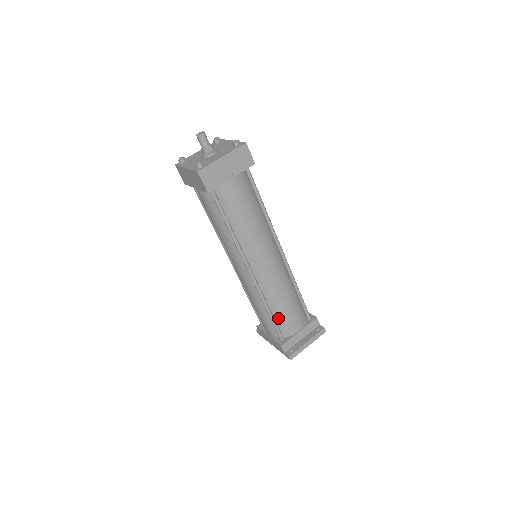
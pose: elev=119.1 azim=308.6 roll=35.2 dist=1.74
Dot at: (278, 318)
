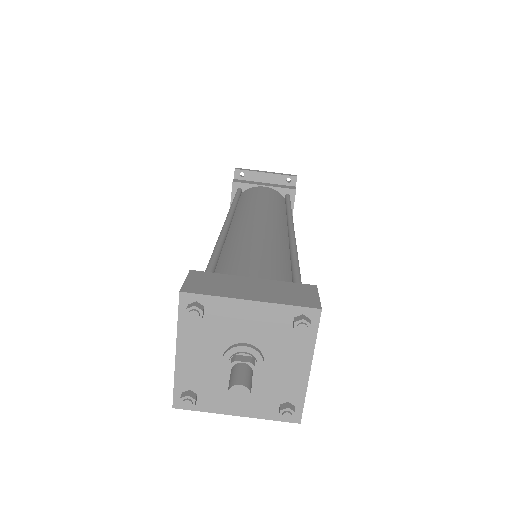
Dot at: occluded
